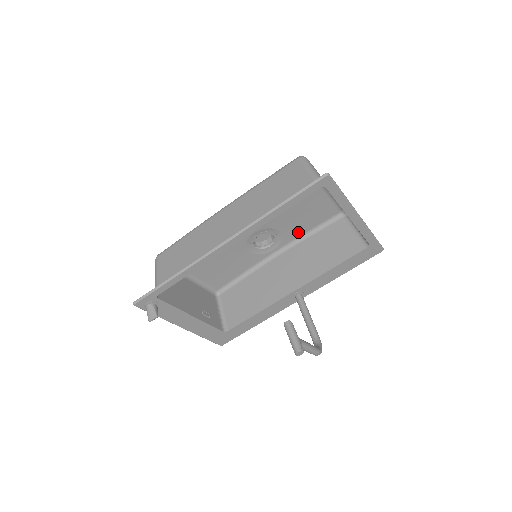
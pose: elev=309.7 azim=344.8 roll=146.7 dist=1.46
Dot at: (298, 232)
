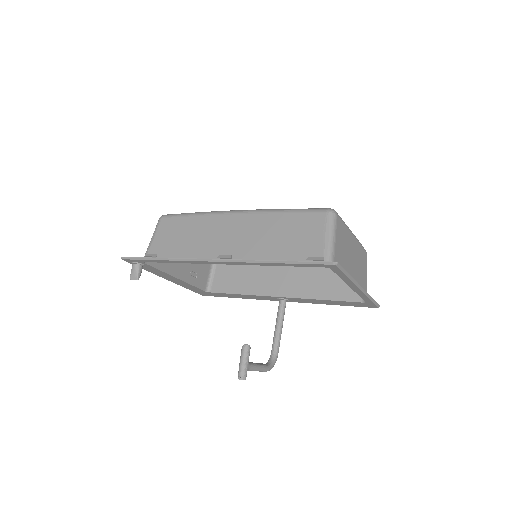
Dot at: occluded
